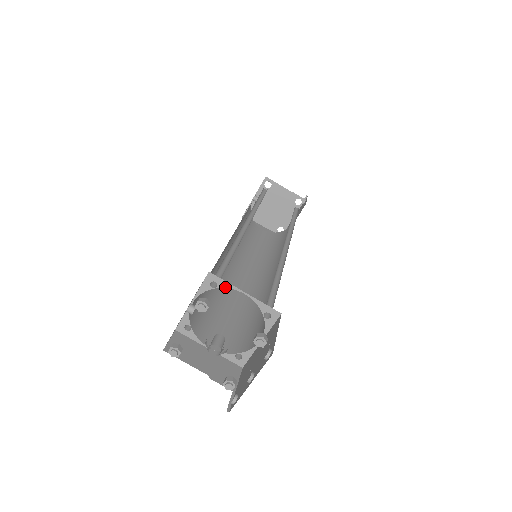
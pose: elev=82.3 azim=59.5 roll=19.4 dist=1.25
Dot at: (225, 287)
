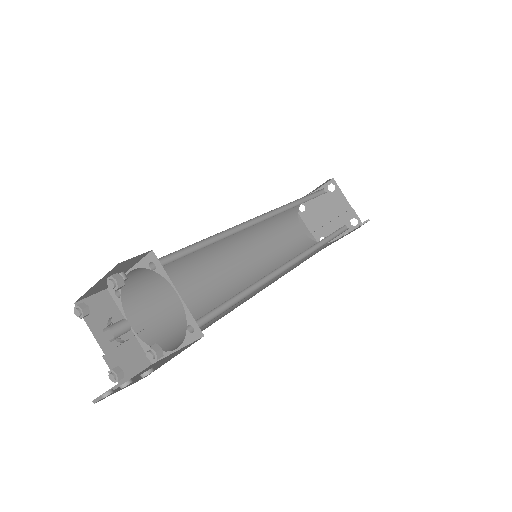
Dot at: (162, 275)
